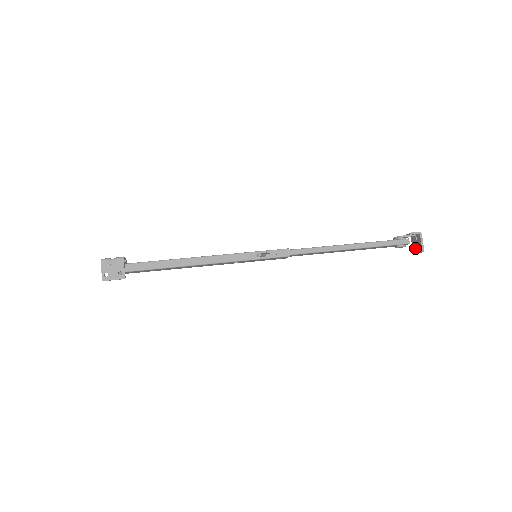
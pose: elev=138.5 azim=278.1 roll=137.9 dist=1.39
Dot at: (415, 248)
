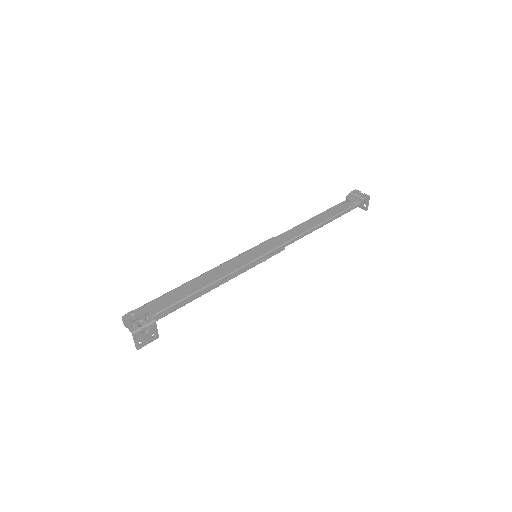
Dot at: occluded
